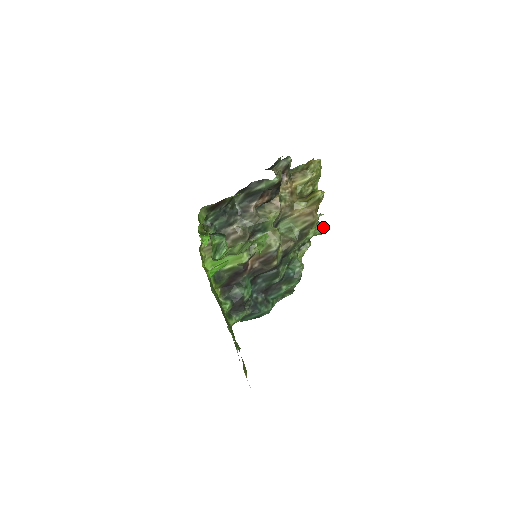
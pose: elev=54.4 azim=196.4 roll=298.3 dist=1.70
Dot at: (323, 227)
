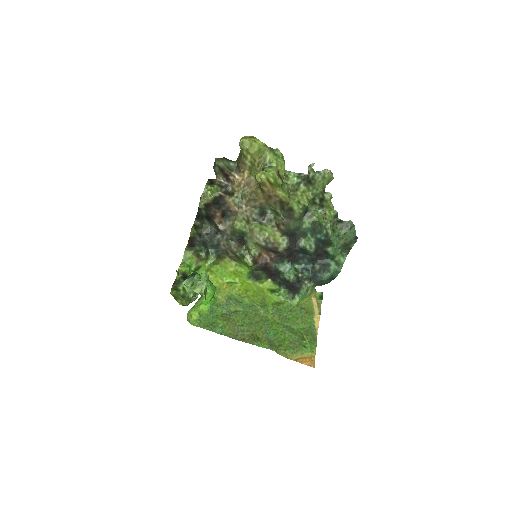
Dot at: (326, 173)
